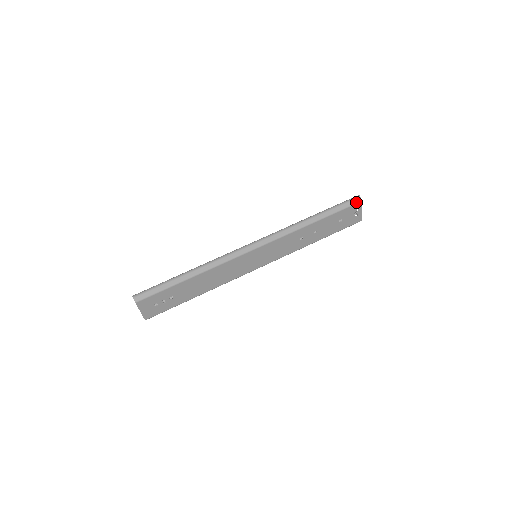
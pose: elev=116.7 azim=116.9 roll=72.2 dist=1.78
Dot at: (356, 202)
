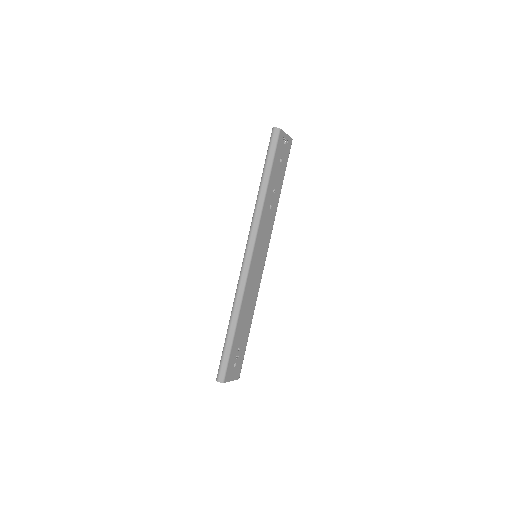
Dot at: (278, 135)
